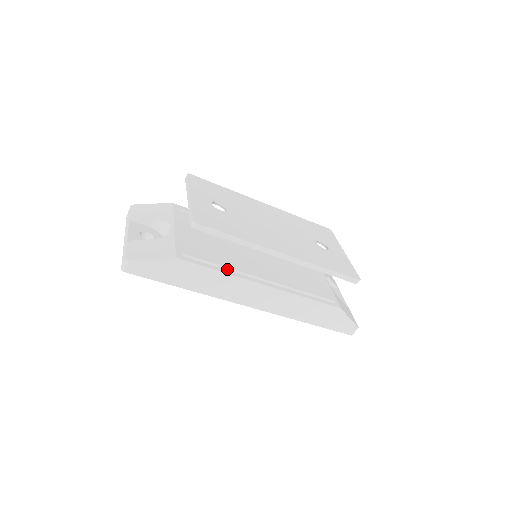
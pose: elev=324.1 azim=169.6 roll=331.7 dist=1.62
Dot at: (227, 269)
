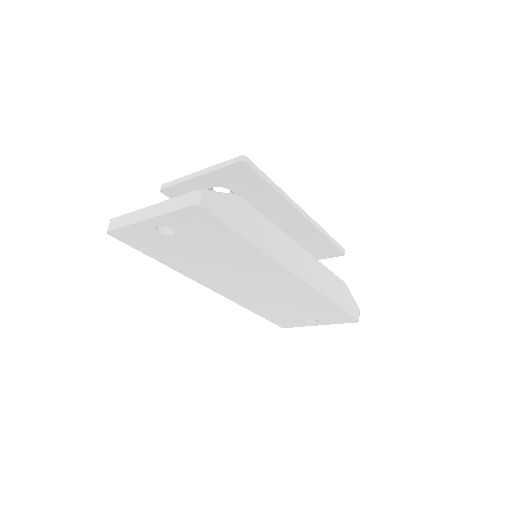
Dot at: occluded
